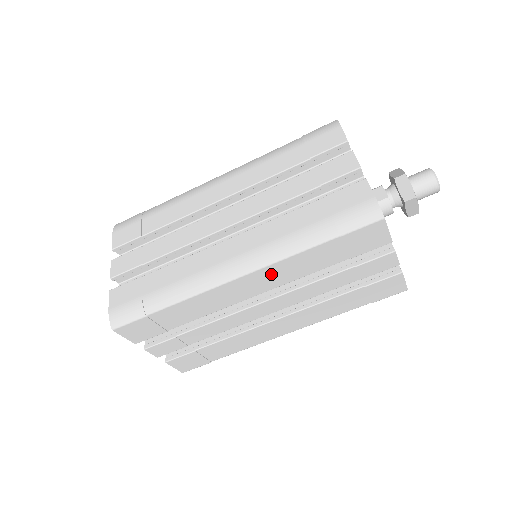
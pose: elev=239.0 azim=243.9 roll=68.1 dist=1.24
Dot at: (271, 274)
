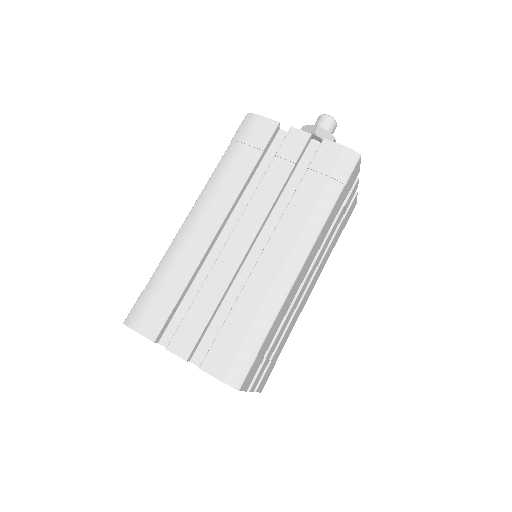
Dot at: (315, 247)
